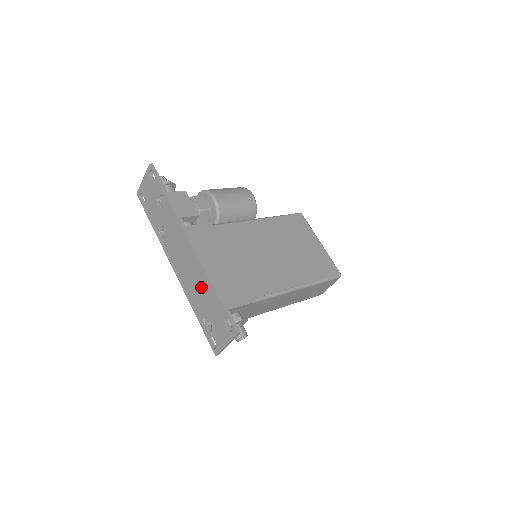
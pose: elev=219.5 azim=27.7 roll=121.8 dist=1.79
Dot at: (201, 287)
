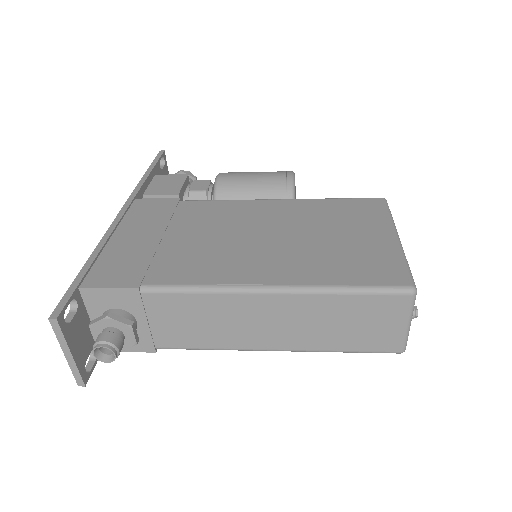
Dot at: occluded
